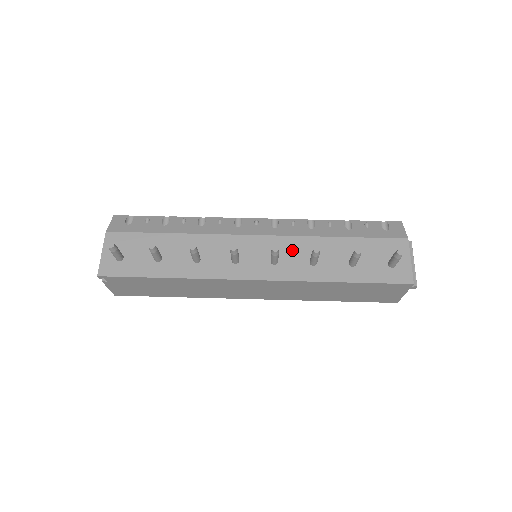
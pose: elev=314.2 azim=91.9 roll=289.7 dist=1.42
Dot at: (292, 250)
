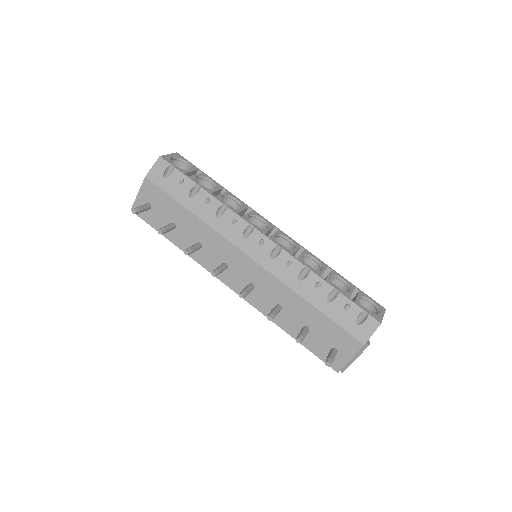
Dot at: (269, 288)
